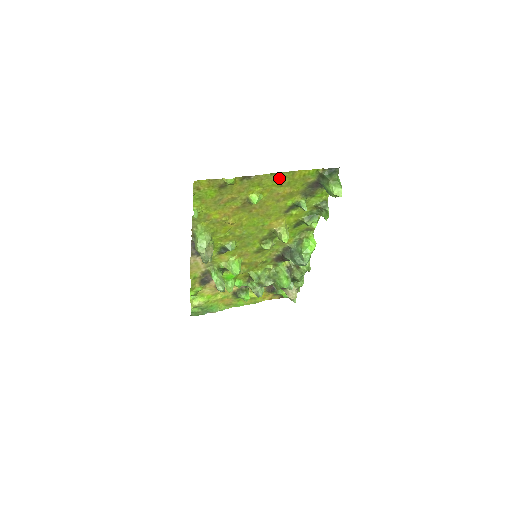
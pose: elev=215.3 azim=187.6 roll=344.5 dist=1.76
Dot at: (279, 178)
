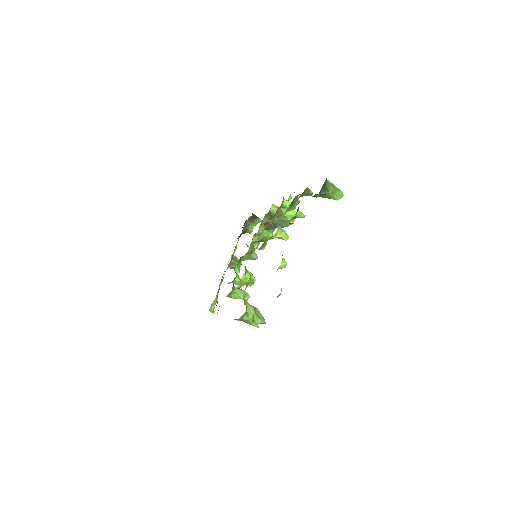
Dot at: occluded
